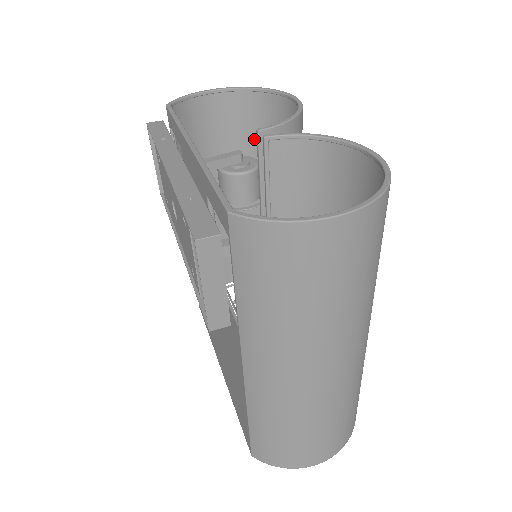
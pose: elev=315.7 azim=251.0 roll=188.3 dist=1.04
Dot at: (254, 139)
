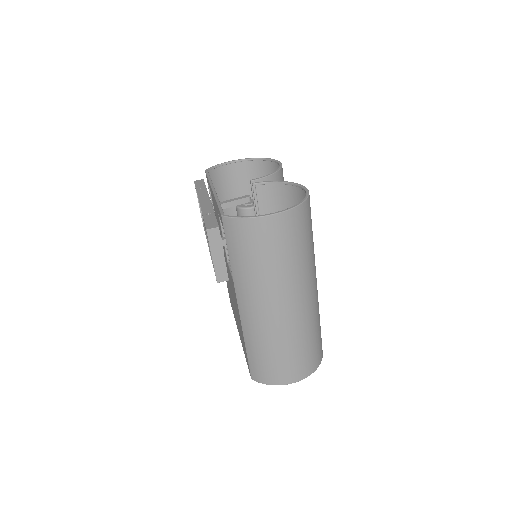
Dot at: occluded
